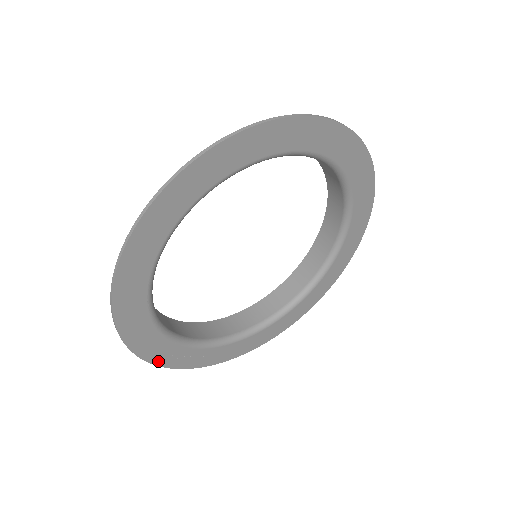
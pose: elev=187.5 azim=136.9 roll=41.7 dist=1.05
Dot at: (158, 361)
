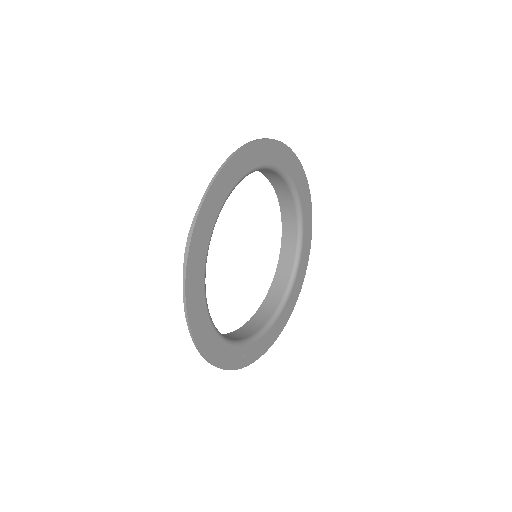
Dot at: (202, 348)
